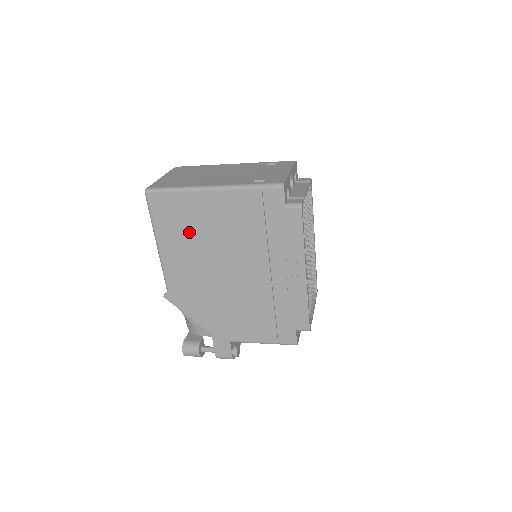
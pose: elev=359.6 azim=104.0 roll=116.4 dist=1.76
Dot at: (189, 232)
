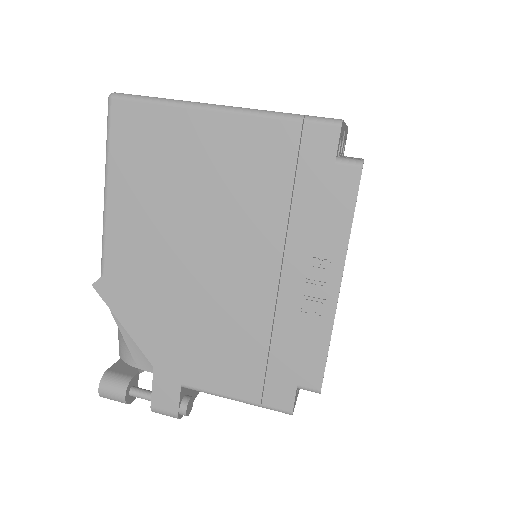
Dot at: (163, 179)
